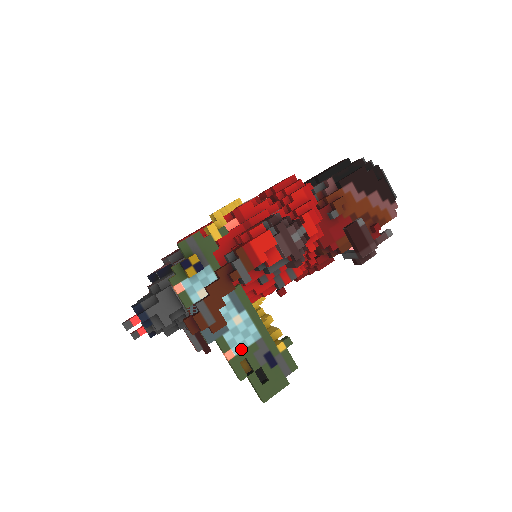
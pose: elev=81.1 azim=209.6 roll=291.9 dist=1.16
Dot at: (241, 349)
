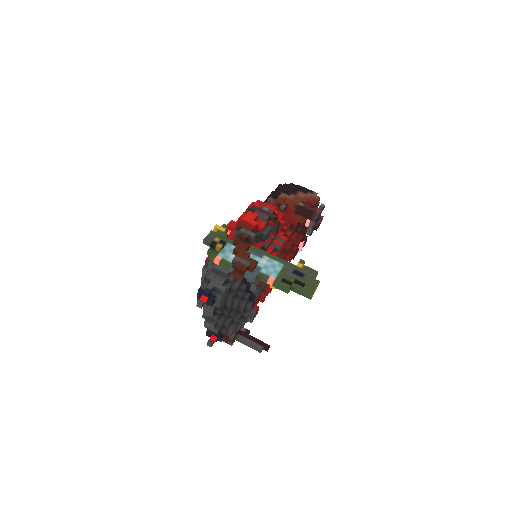
Dot at: (276, 274)
